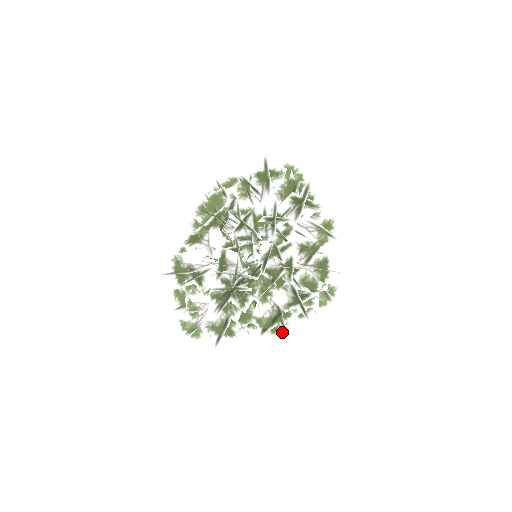
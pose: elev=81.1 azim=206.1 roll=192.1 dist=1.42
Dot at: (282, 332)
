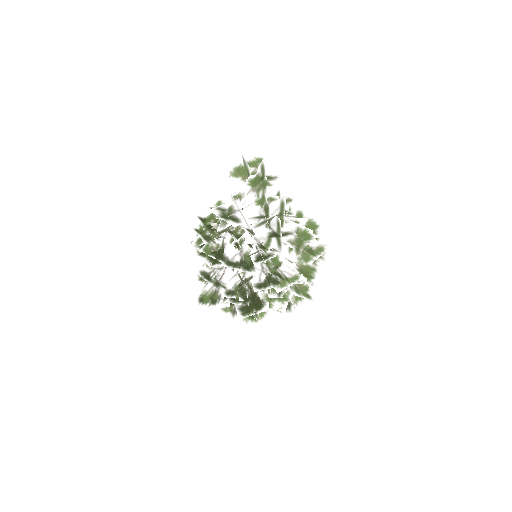
Dot at: occluded
